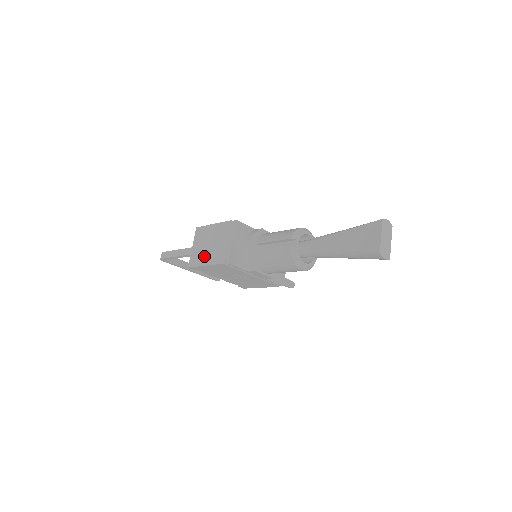
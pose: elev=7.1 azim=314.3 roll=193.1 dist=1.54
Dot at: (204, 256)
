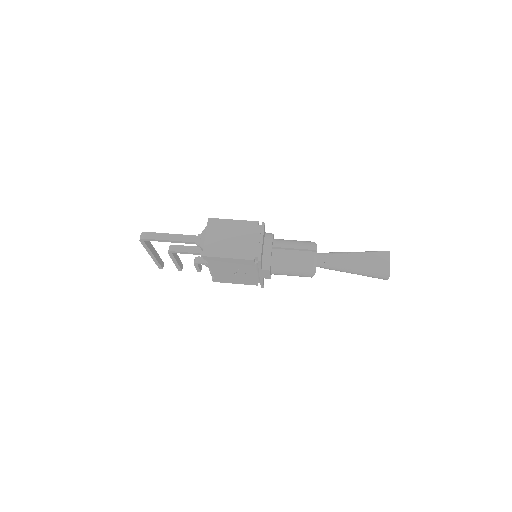
Dot at: (226, 248)
